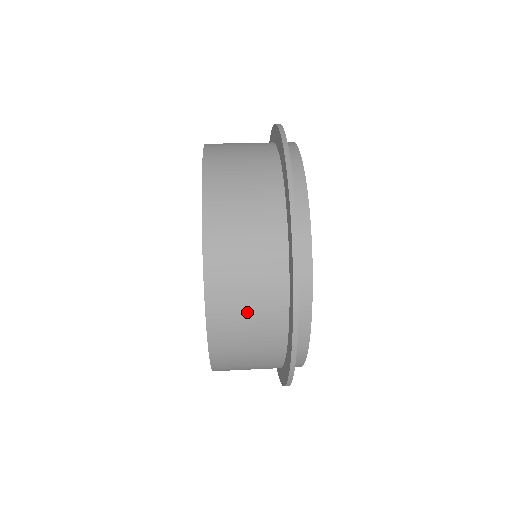
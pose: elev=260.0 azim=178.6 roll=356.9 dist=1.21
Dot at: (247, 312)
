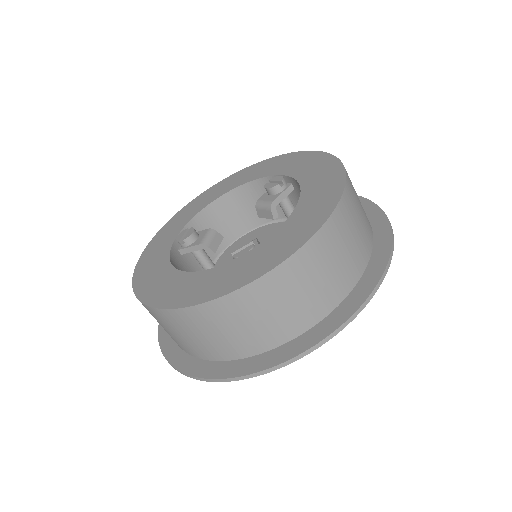
Dot at: (309, 288)
